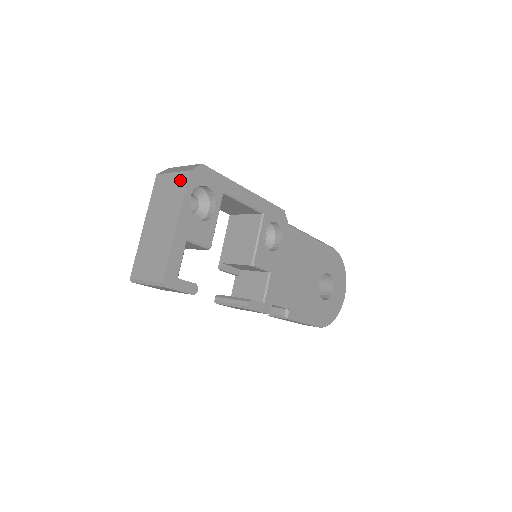
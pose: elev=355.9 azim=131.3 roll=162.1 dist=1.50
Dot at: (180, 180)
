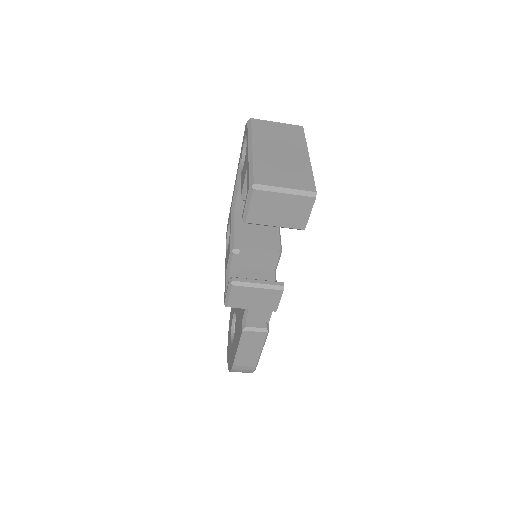
Dot at: (293, 129)
